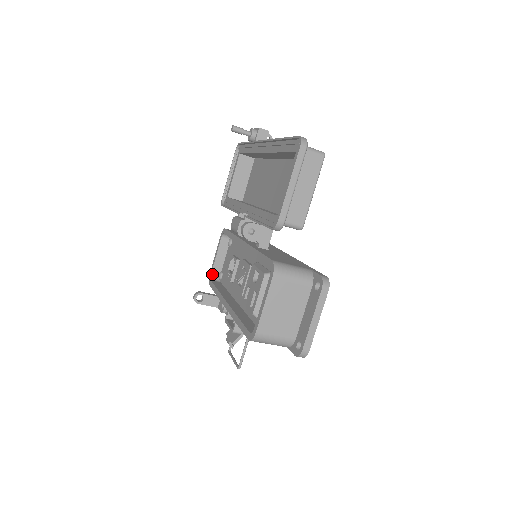
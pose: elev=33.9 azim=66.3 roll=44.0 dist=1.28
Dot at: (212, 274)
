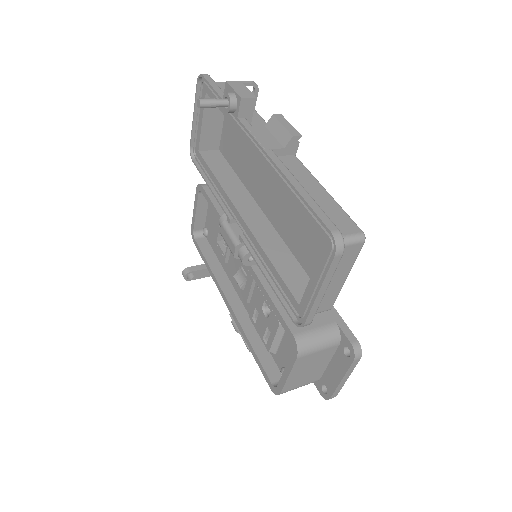
Dot at: (194, 230)
